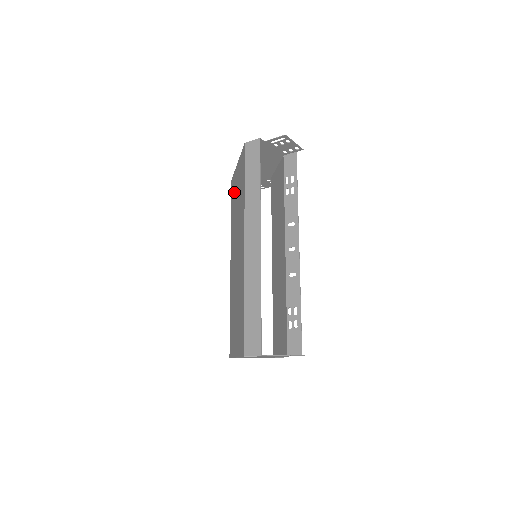
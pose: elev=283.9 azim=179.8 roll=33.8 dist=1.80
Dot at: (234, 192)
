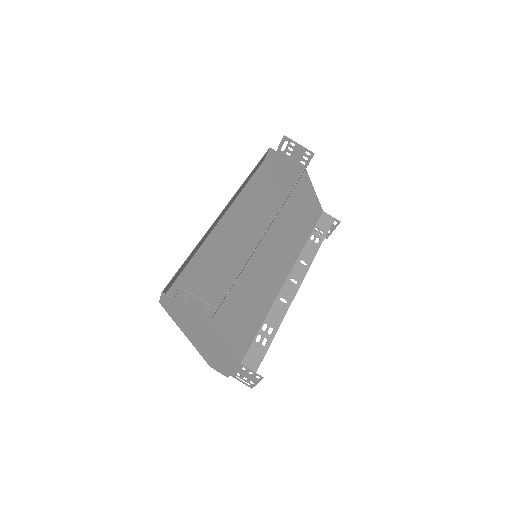
Dot at: occluded
